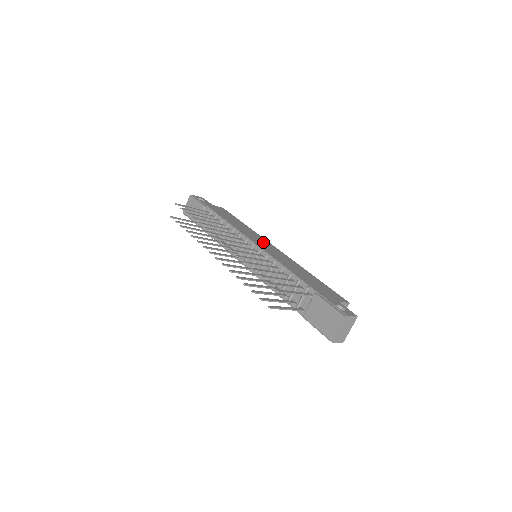
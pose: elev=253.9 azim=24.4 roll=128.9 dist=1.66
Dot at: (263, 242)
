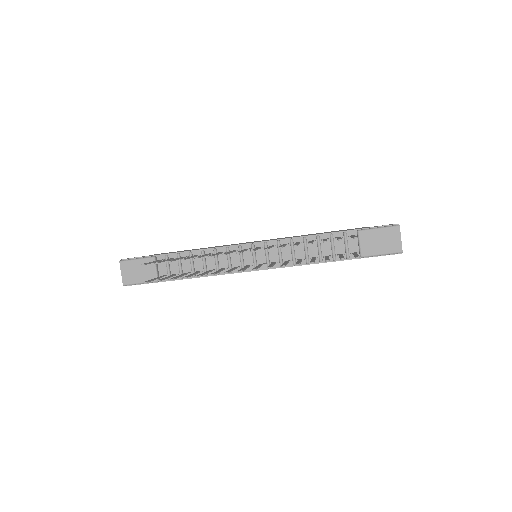
Dot at: occluded
